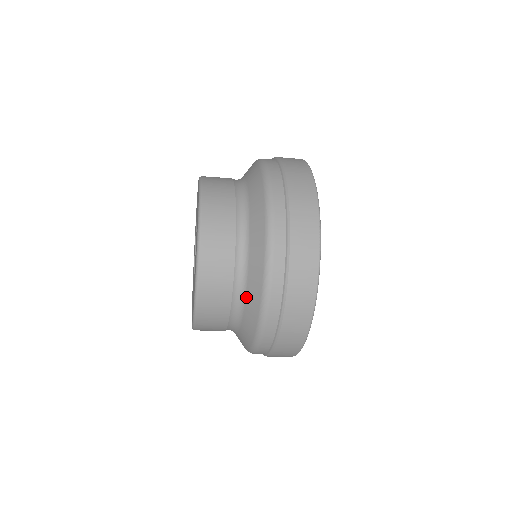
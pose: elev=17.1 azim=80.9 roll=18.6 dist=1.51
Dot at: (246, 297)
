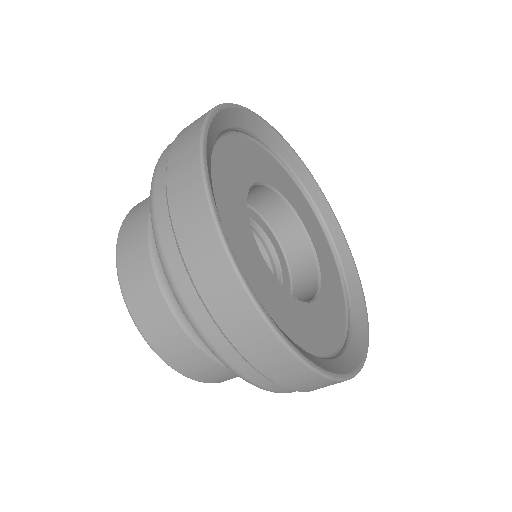
Dot at: occluded
